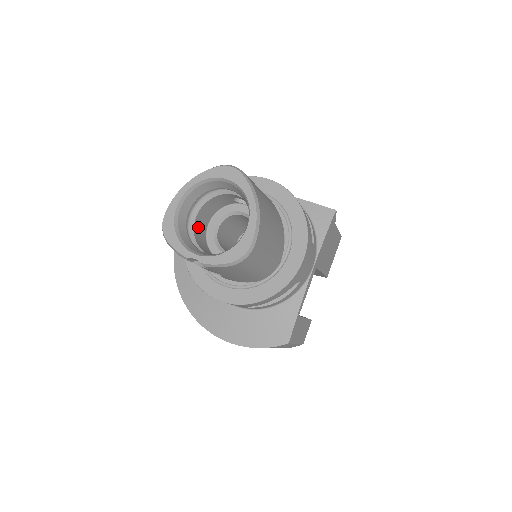
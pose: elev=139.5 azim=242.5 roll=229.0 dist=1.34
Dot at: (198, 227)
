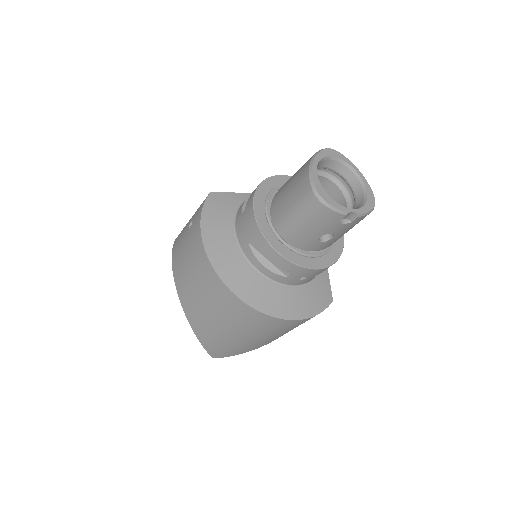
Dot at: occluded
